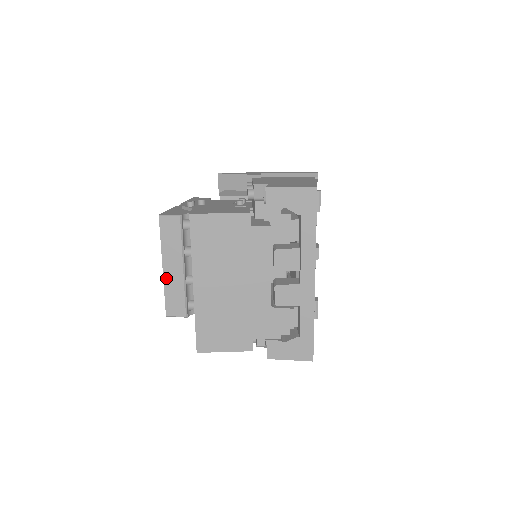
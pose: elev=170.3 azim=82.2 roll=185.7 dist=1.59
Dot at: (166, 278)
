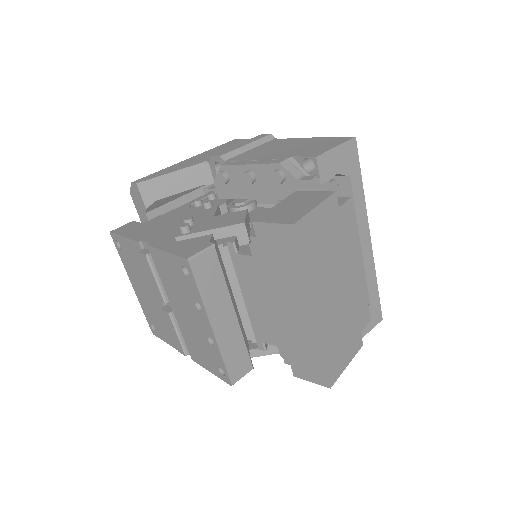
Dot at: (219, 338)
